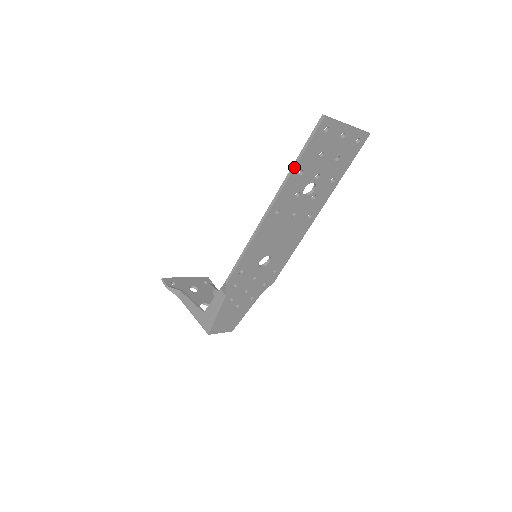
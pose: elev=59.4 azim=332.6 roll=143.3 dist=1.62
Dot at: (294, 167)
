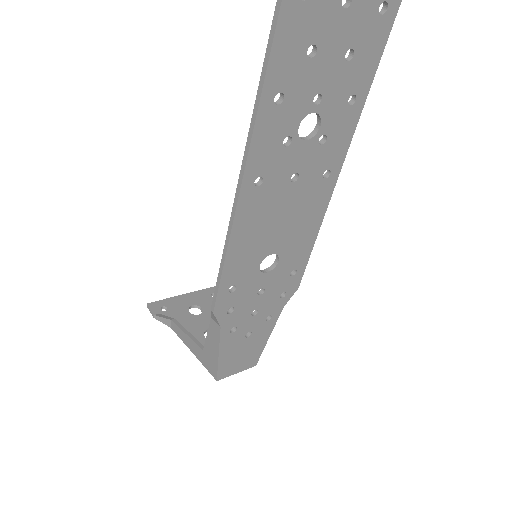
Dot at: (260, 90)
